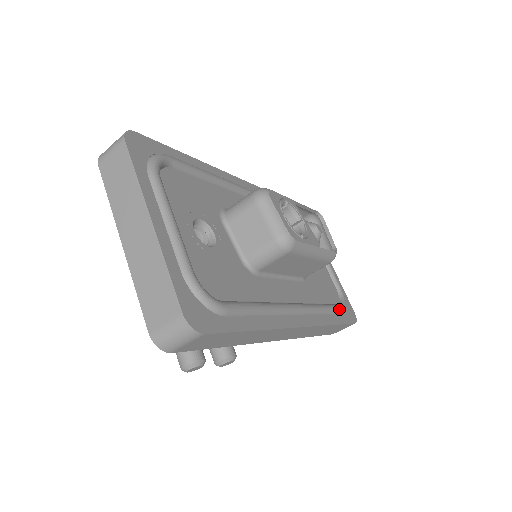
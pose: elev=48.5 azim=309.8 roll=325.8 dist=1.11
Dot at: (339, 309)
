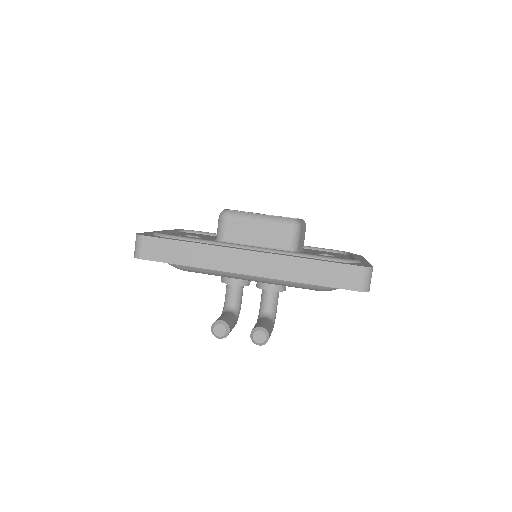
Dot at: (329, 257)
